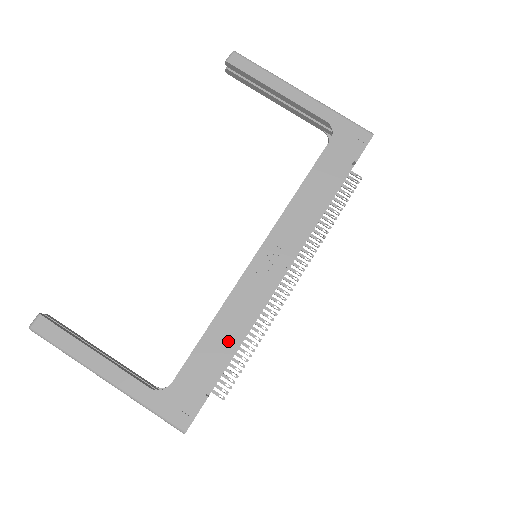
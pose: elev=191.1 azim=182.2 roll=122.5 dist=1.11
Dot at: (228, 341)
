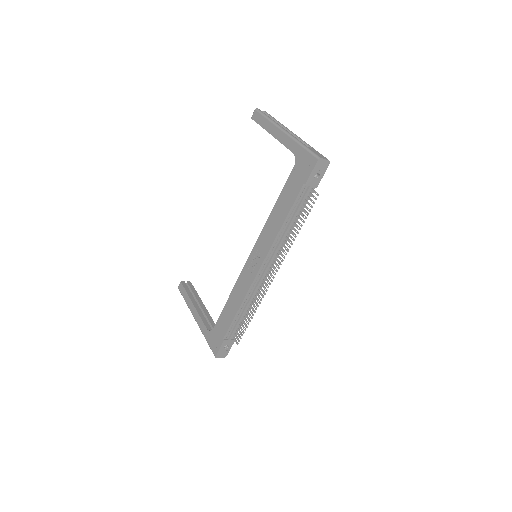
Dot at: (234, 309)
